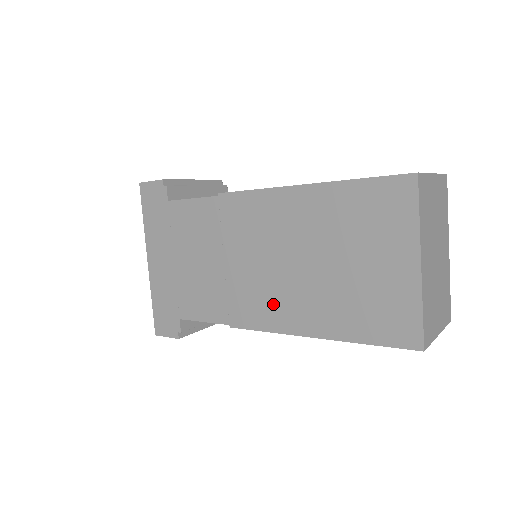
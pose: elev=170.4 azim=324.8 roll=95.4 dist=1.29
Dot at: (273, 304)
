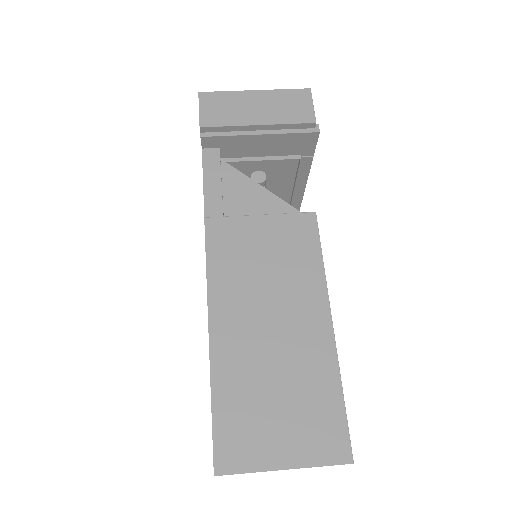
Dot at: occluded
